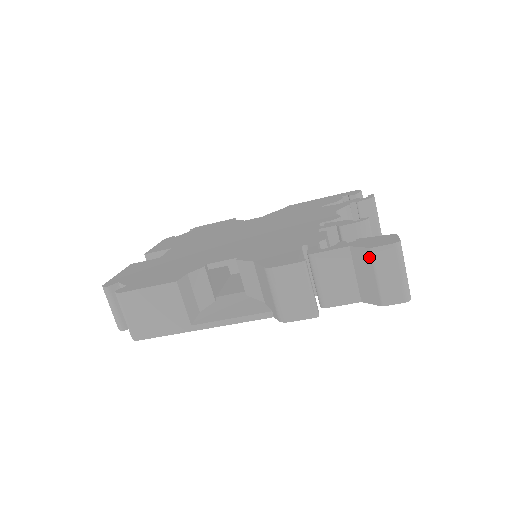
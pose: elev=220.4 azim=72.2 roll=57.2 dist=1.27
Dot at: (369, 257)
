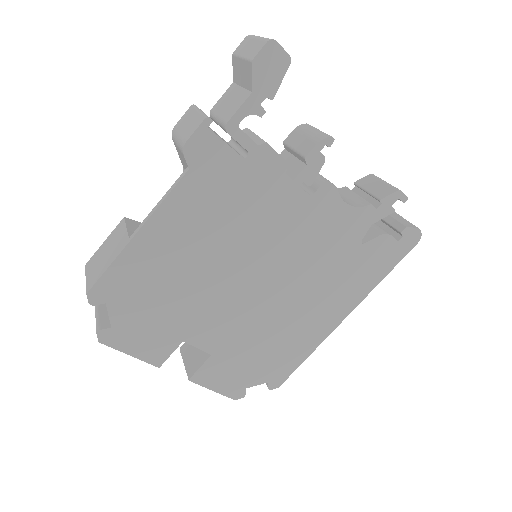
Dot at: (235, 59)
